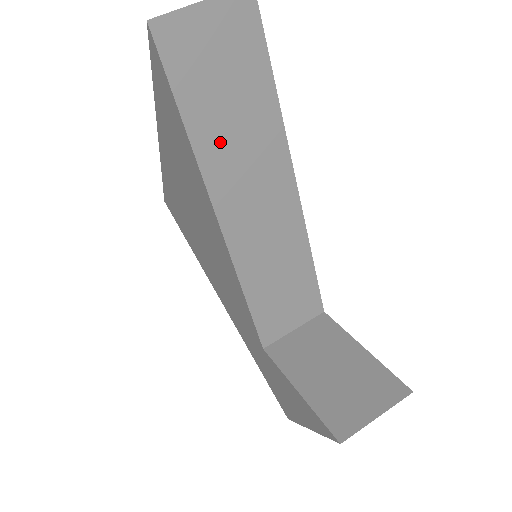
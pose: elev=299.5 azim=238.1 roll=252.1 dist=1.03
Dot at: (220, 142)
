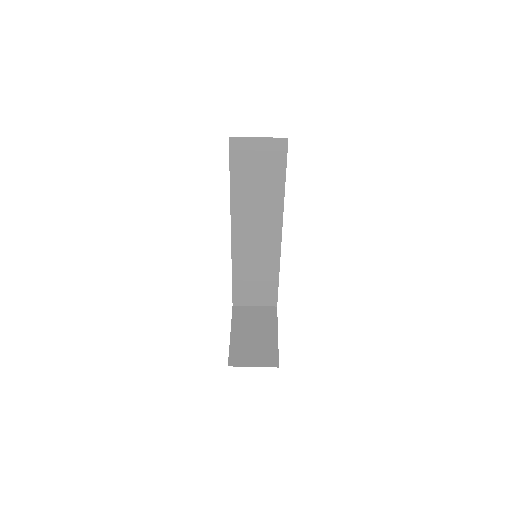
Dot at: (246, 197)
